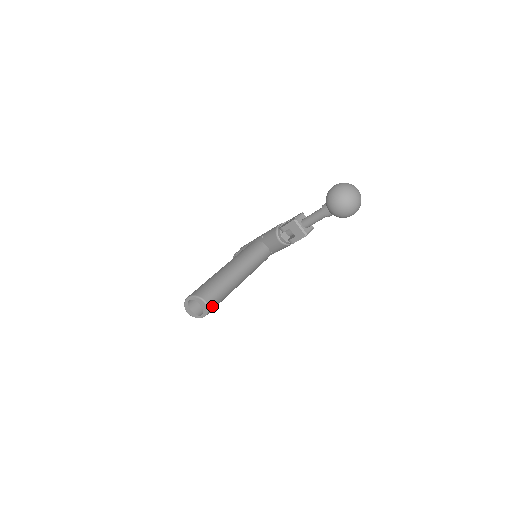
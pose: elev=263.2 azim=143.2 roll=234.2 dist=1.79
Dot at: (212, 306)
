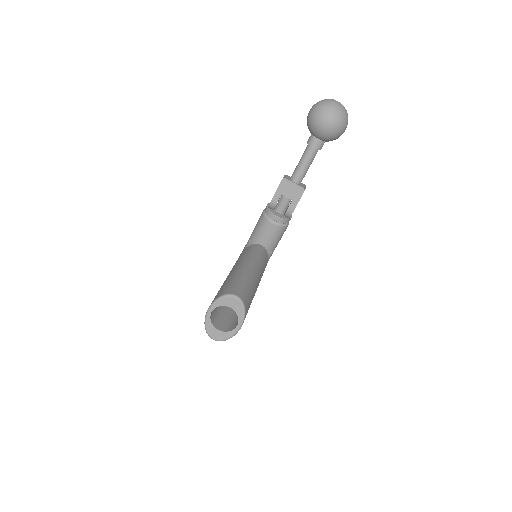
Dot at: (246, 303)
